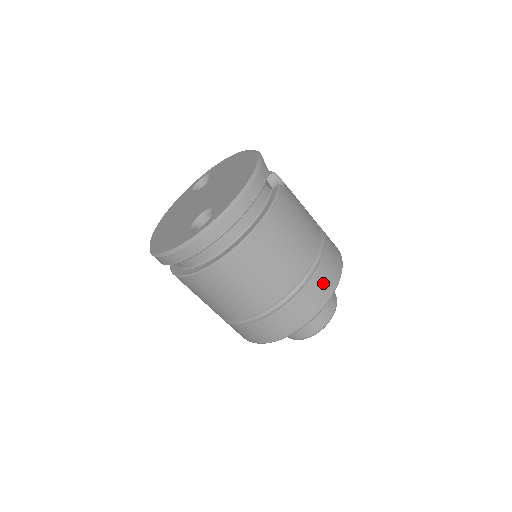
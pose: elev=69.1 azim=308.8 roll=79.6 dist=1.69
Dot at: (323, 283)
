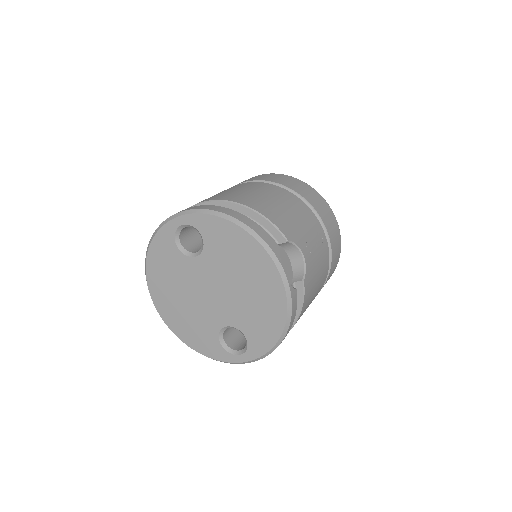
Dot at: occluded
